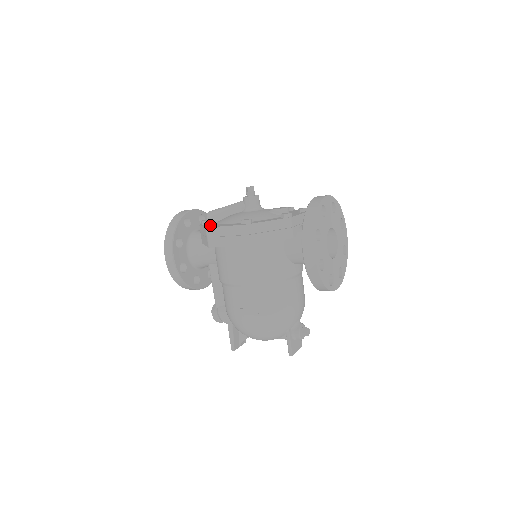
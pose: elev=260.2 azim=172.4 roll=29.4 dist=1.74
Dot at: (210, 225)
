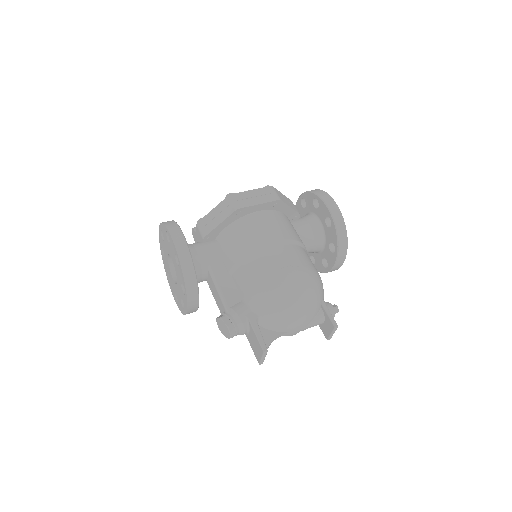
Dot at: (232, 194)
